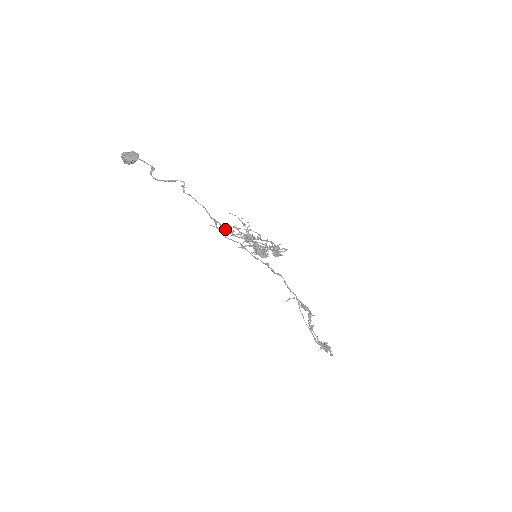
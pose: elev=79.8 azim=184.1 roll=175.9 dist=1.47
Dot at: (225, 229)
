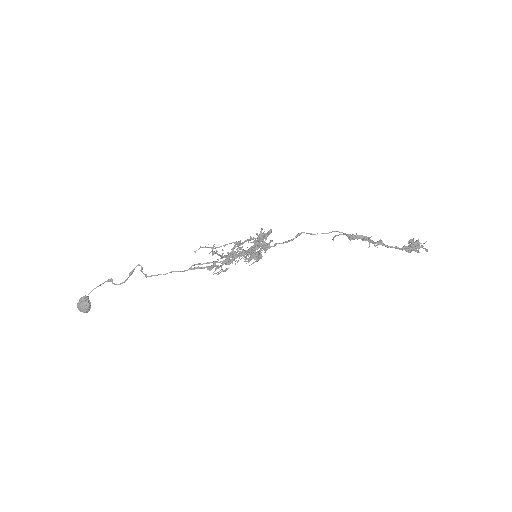
Dot at: (206, 267)
